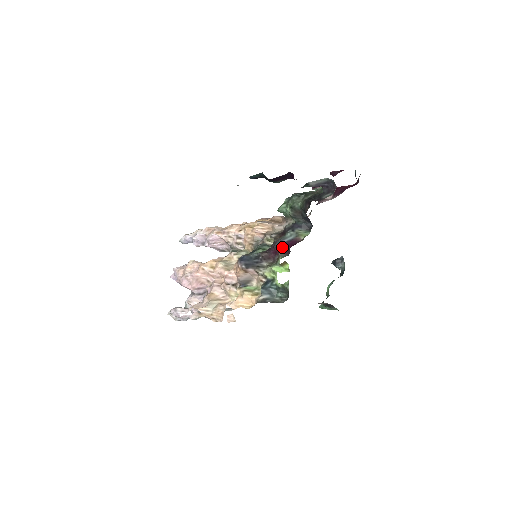
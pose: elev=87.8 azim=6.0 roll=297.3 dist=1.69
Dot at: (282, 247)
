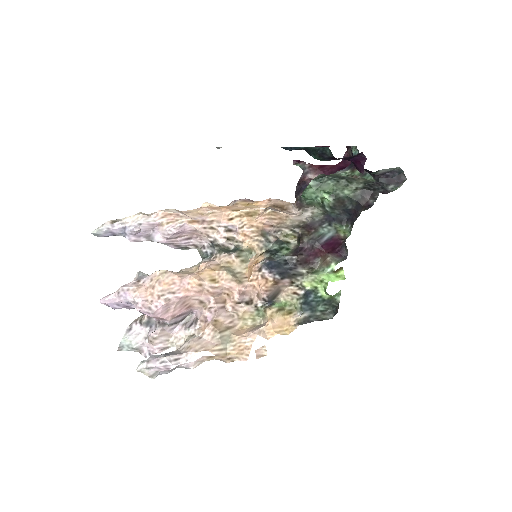
Dot at: (327, 247)
